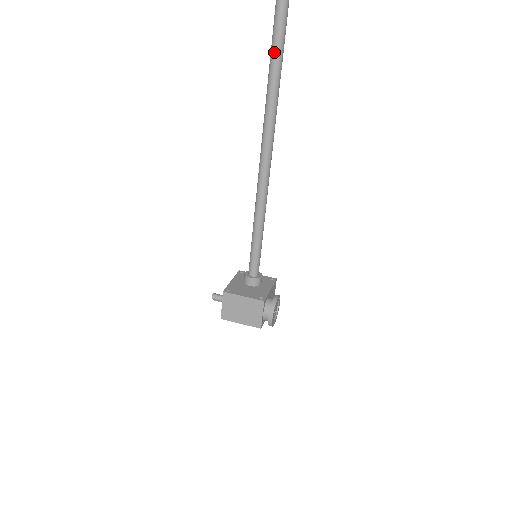
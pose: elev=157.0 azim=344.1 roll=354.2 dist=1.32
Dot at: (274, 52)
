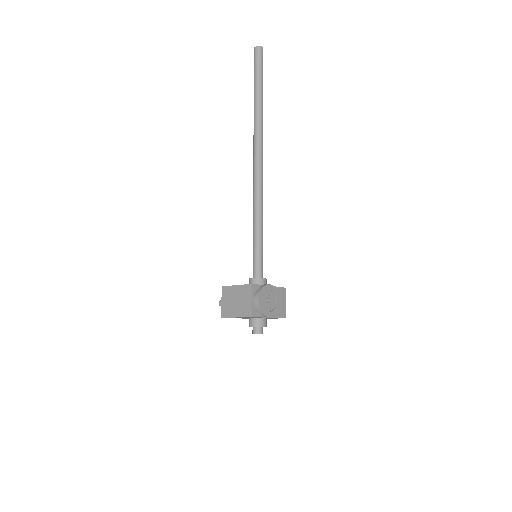
Dot at: (254, 94)
